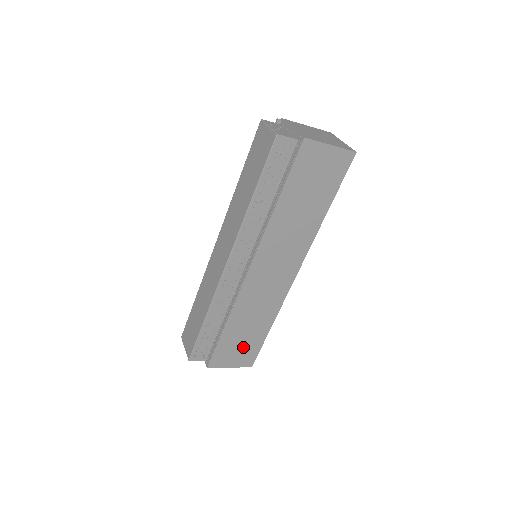
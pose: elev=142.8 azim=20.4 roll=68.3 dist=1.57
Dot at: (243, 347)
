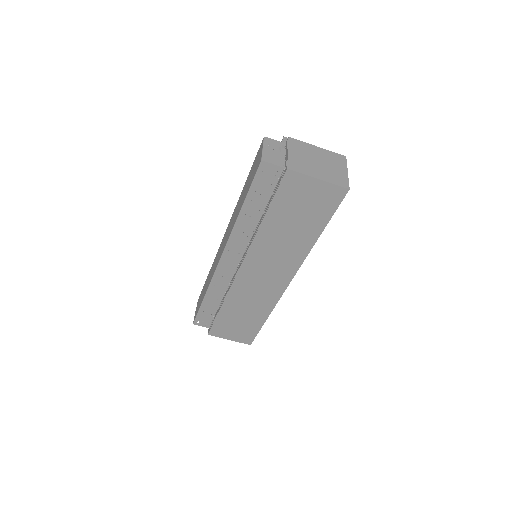
Dot at: (240, 328)
